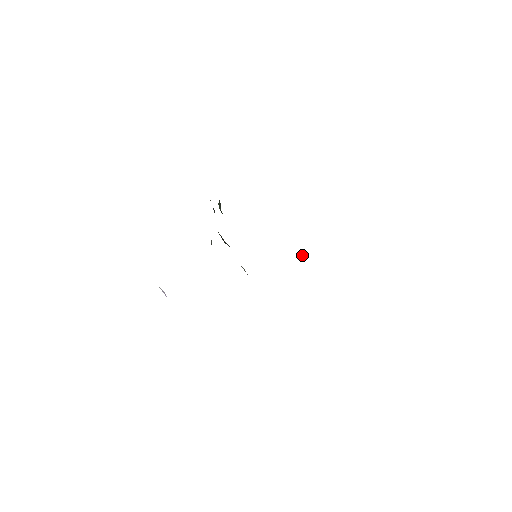
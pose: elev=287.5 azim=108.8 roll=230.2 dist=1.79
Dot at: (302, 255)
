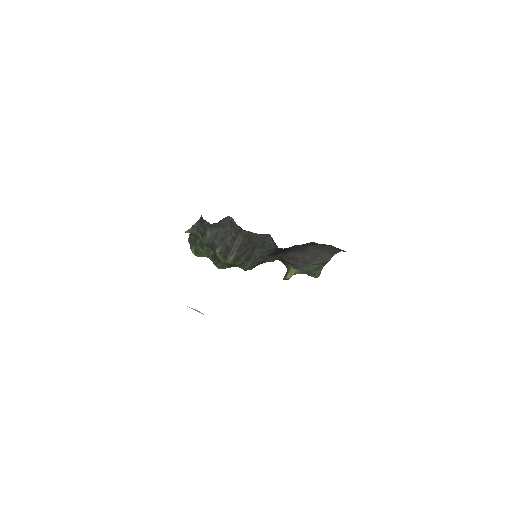
Dot at: (286, 272)
